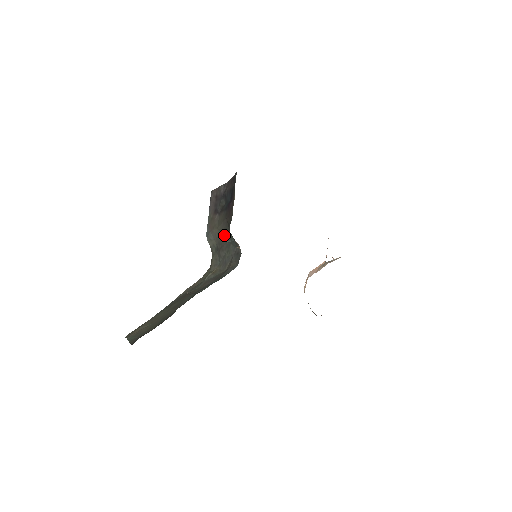
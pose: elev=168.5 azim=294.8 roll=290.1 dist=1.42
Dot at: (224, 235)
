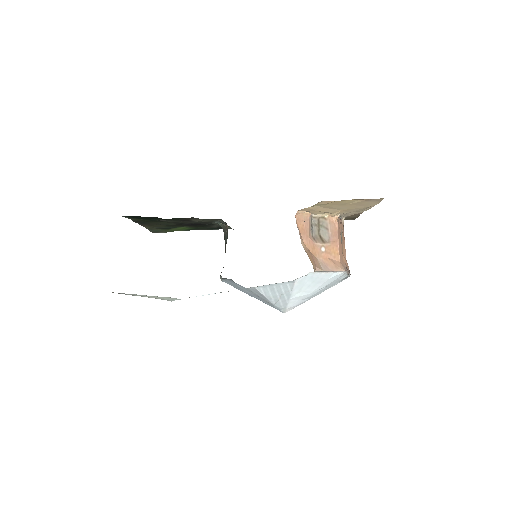
Dot at: (225, 249)
